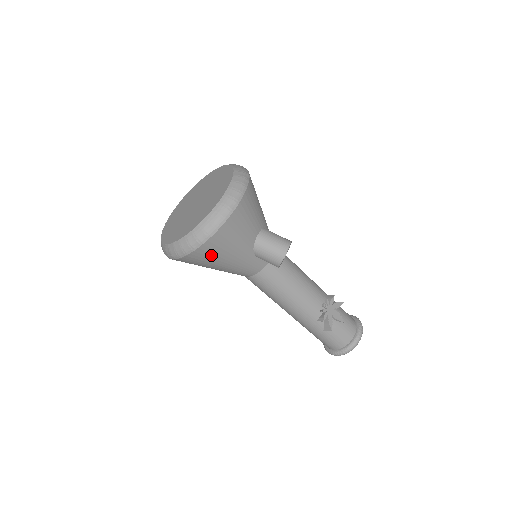
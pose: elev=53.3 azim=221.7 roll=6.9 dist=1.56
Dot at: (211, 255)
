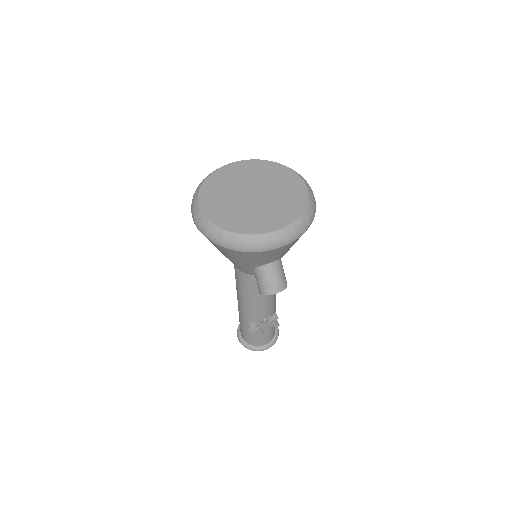
Dot at: (222, 250)
